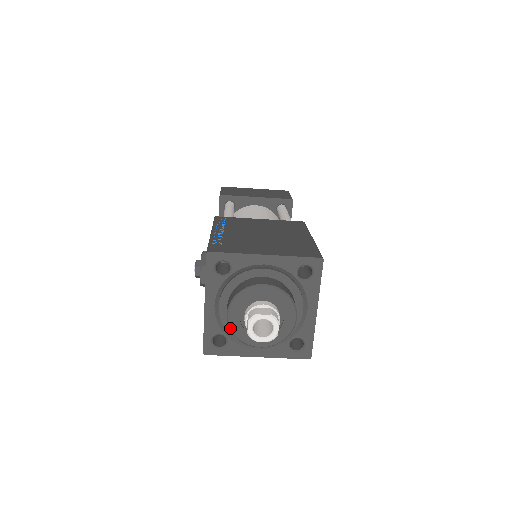
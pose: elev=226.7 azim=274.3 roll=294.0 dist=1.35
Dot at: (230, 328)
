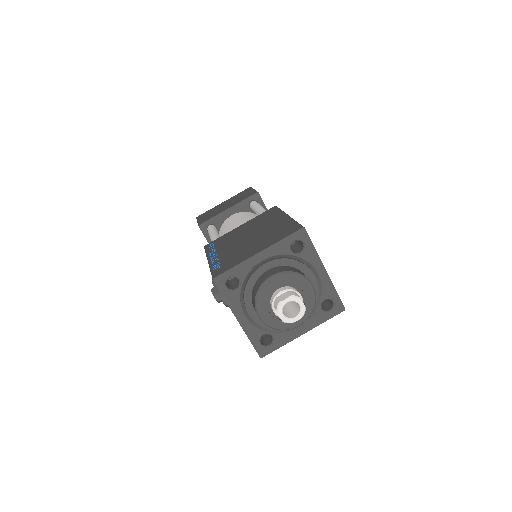
Dot at: (267, 325)
